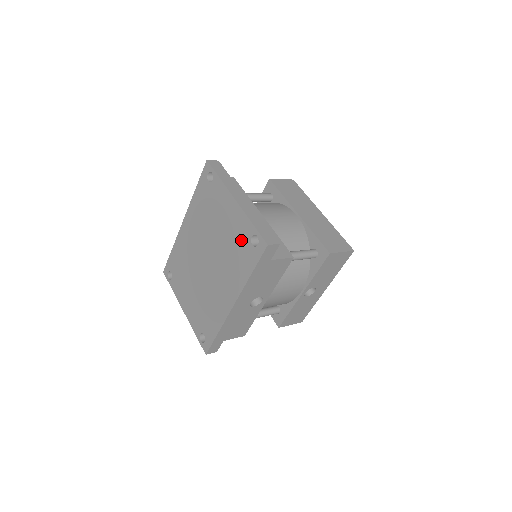
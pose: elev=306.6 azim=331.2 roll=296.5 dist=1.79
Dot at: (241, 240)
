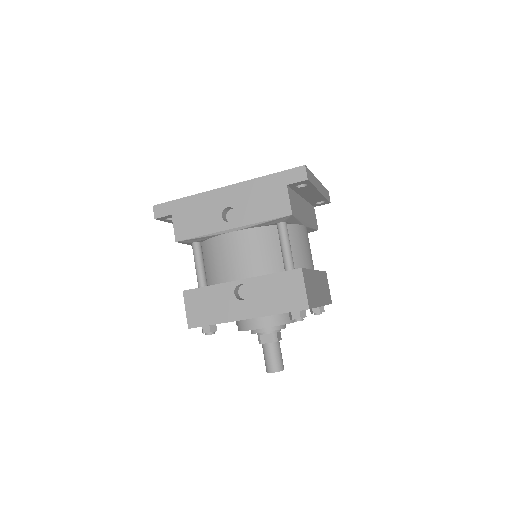
Dot at: occluded
